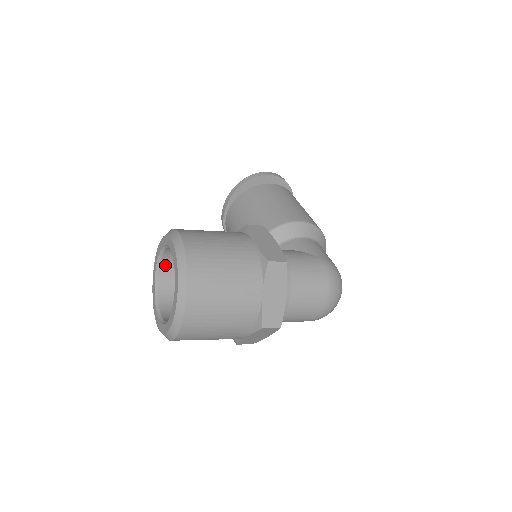
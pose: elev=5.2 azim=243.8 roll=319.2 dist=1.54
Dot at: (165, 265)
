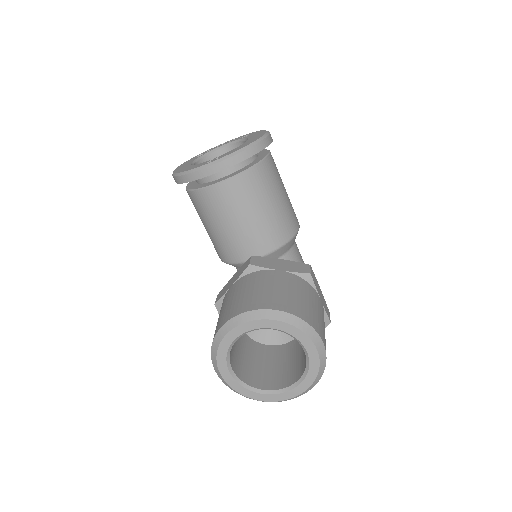
Dot at: occluded
